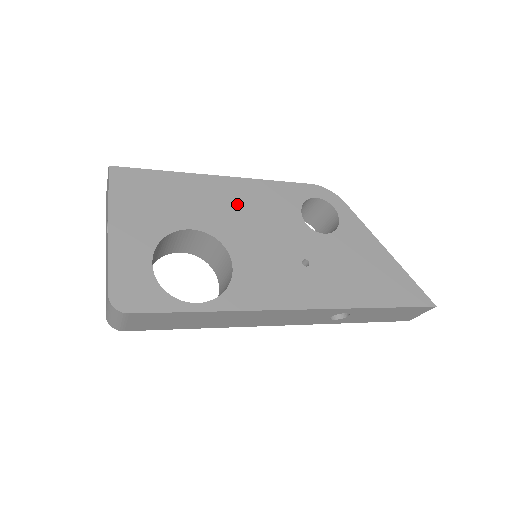
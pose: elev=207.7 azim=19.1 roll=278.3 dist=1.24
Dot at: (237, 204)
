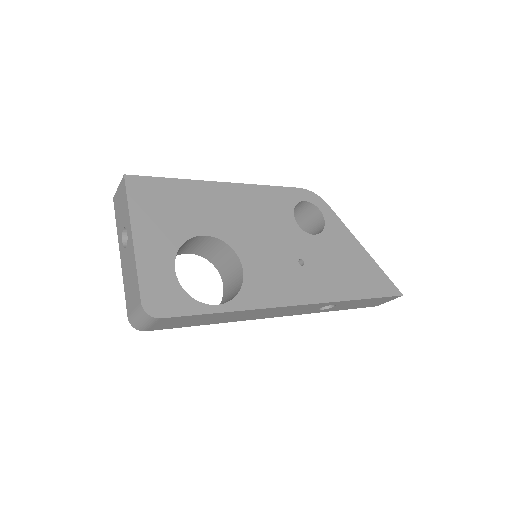
Dot at: (241, 209)
